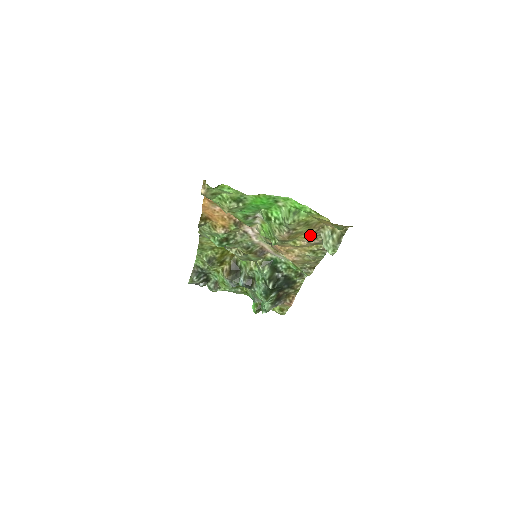
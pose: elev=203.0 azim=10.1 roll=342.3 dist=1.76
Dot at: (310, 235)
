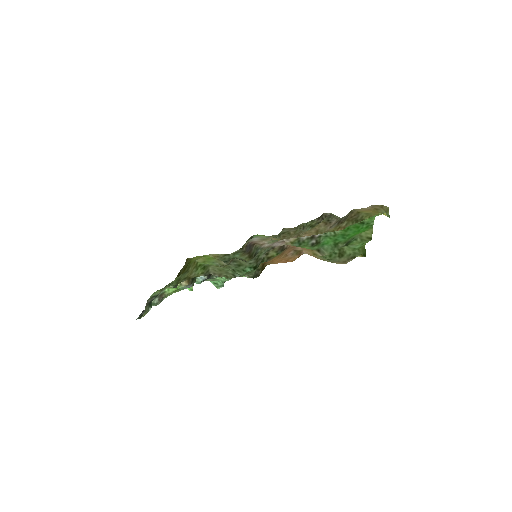
Dot at: (341, 223)
